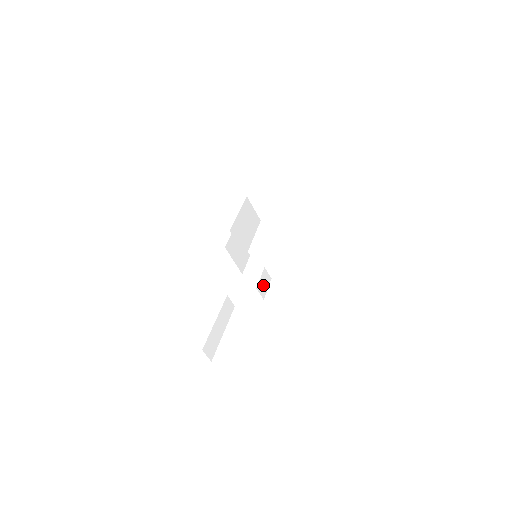
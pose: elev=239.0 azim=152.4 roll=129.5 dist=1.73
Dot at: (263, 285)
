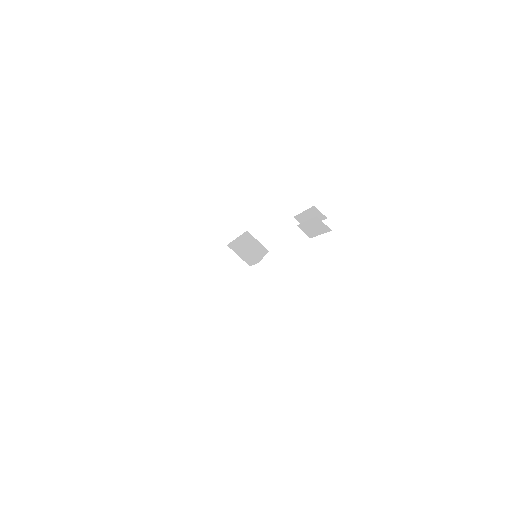
Dot at: occluded
